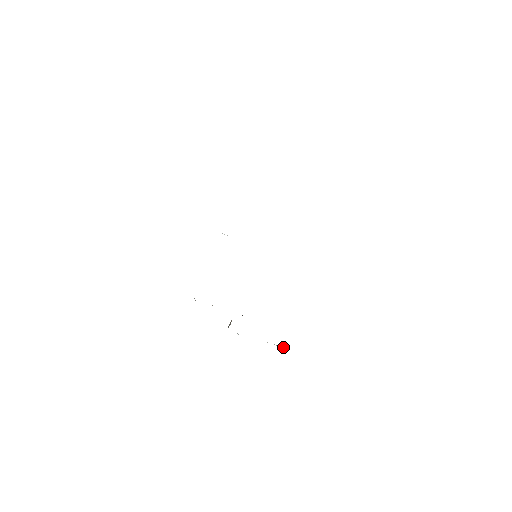
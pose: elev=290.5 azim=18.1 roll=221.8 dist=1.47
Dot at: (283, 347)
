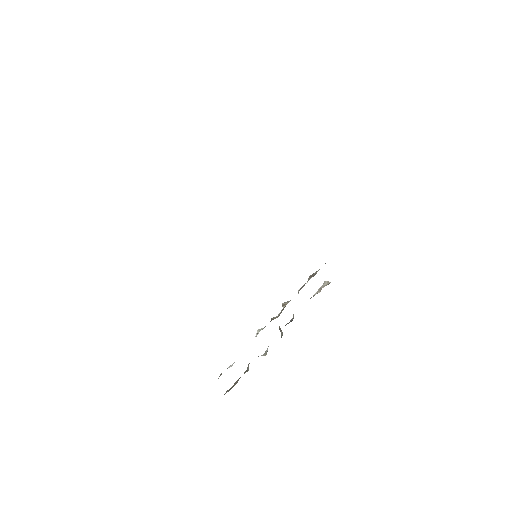
Dot at: (330, 282)
